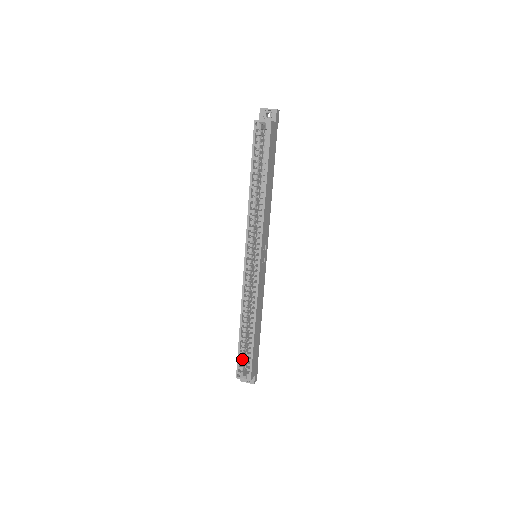
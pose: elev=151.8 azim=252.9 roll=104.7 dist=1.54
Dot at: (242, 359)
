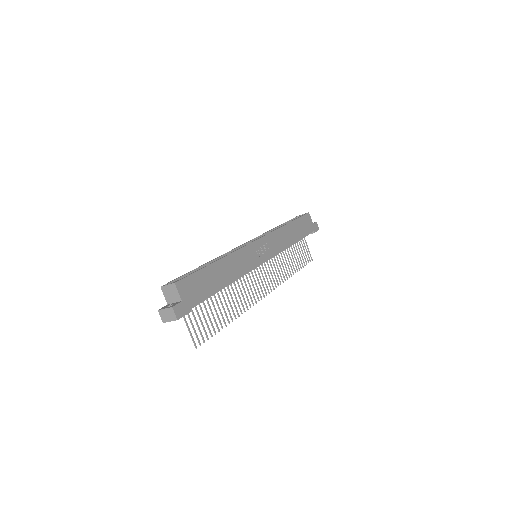
Dot at: occluded
